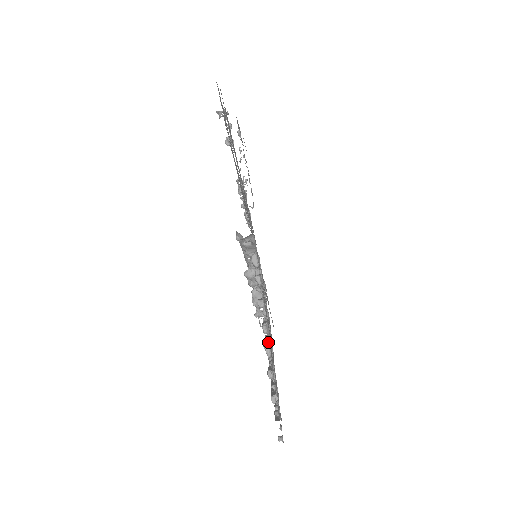
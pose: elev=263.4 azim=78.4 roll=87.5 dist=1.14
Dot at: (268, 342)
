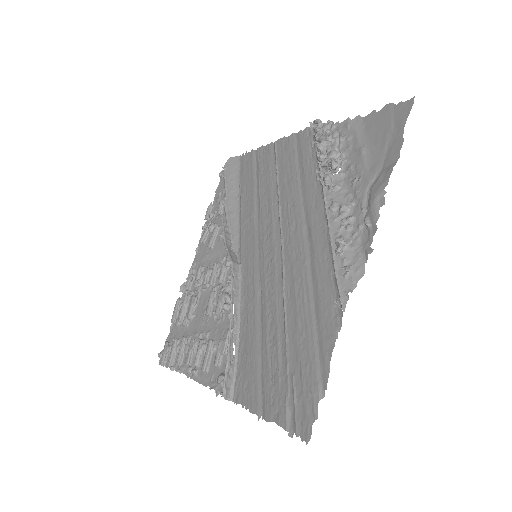
Dot at: (189, 373)
